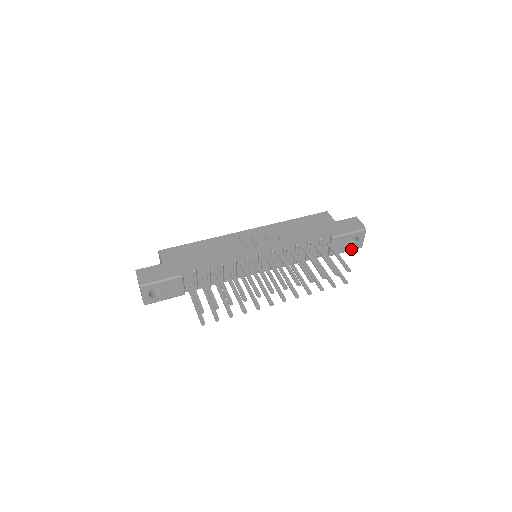
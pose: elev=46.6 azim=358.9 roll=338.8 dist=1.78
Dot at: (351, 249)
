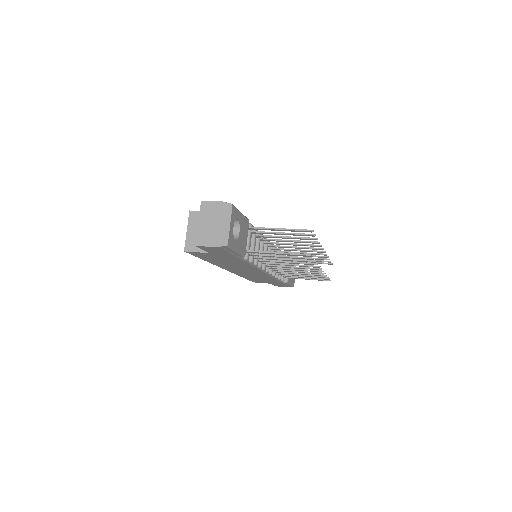
Dot at: (292, 283)
